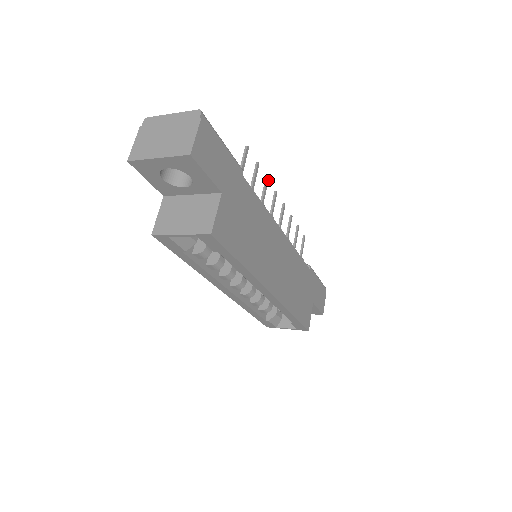
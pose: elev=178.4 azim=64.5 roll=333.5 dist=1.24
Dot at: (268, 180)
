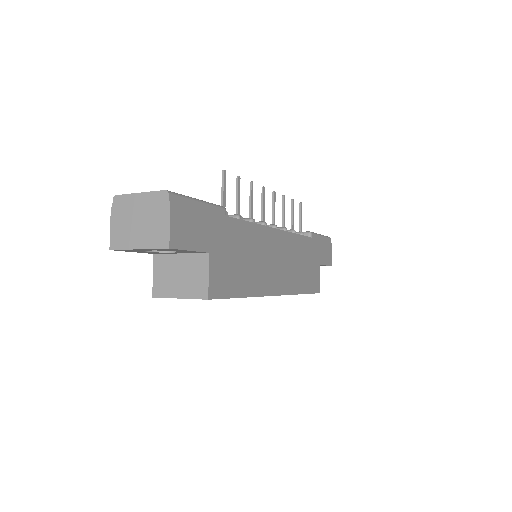
Dot at: occluded
